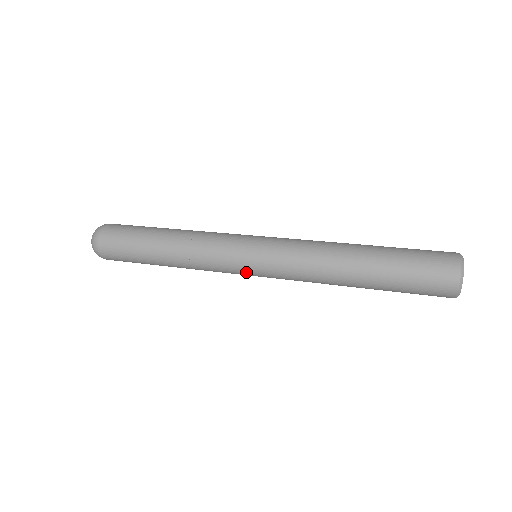
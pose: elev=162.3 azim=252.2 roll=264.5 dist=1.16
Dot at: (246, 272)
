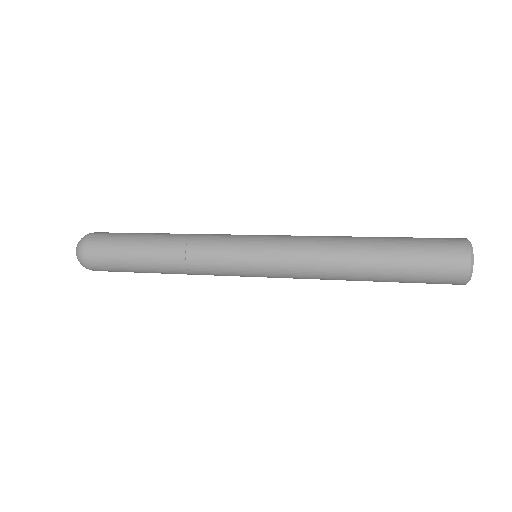
Dot at: (246, 256)
